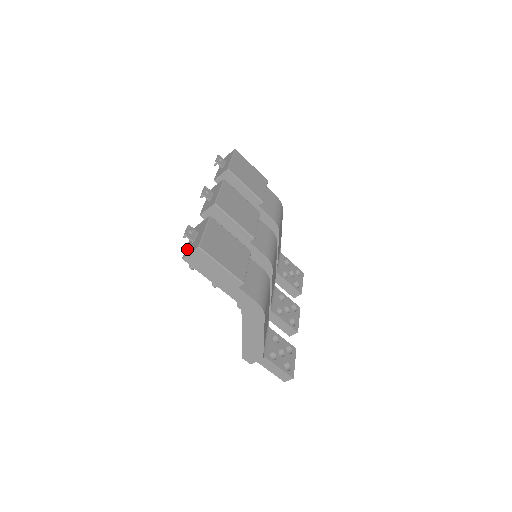
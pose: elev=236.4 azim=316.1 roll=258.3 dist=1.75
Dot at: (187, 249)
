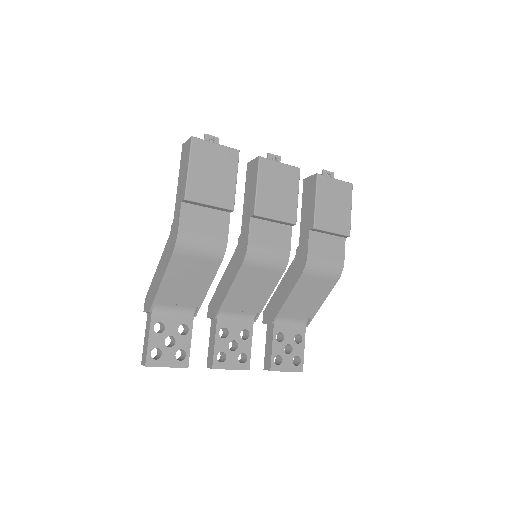
Dot at: occluded
